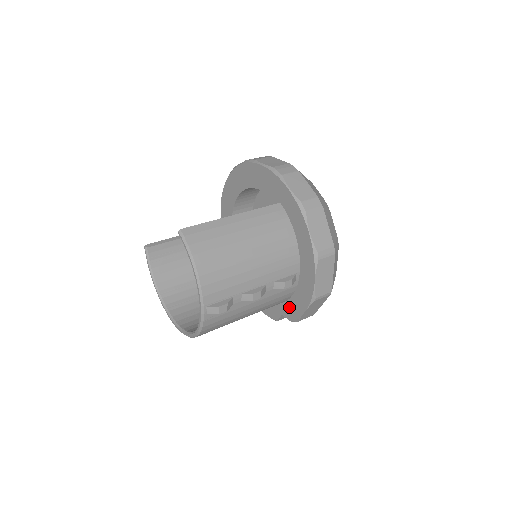
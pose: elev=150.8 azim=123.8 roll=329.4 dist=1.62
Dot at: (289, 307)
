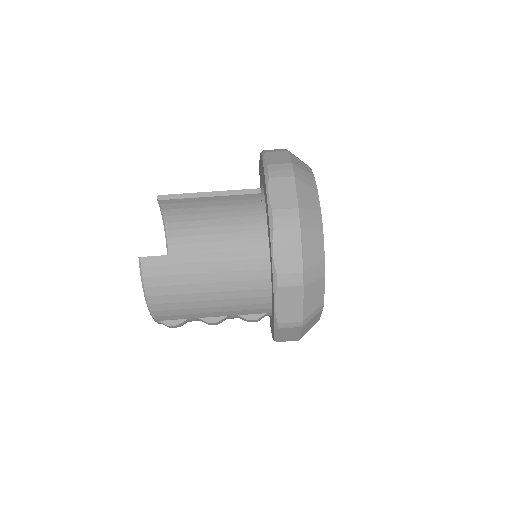
Dot at: occluded
